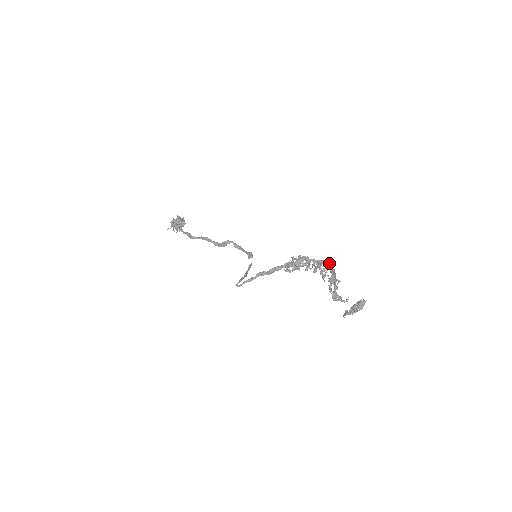
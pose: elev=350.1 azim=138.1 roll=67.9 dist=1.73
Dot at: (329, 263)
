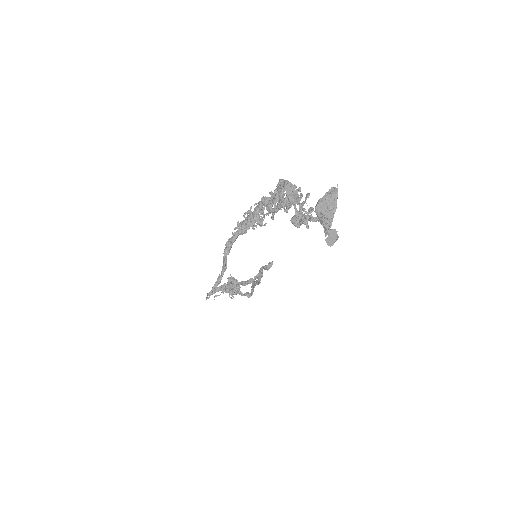
Dot at: (283, 181)
